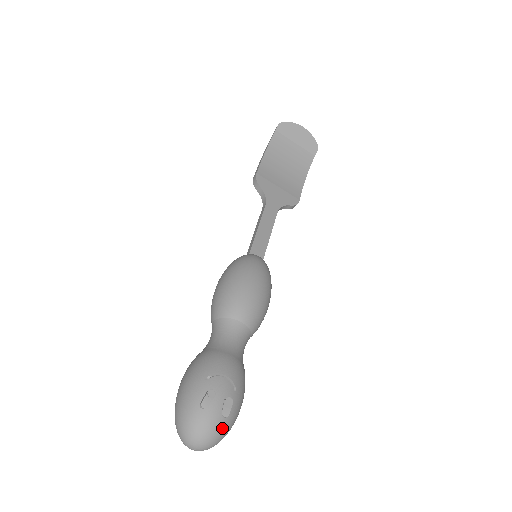
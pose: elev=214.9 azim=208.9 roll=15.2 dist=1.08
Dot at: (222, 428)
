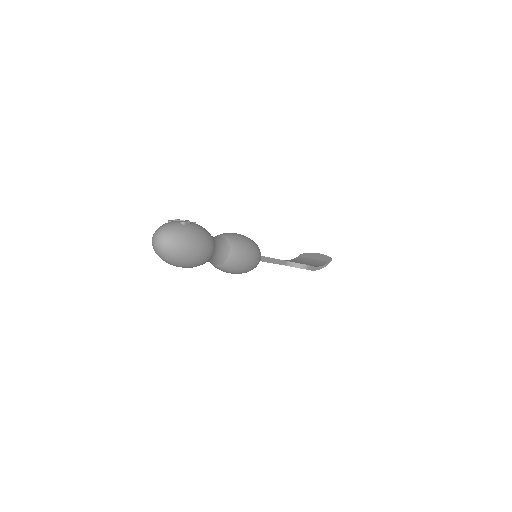
Dot at: (178, 227)
